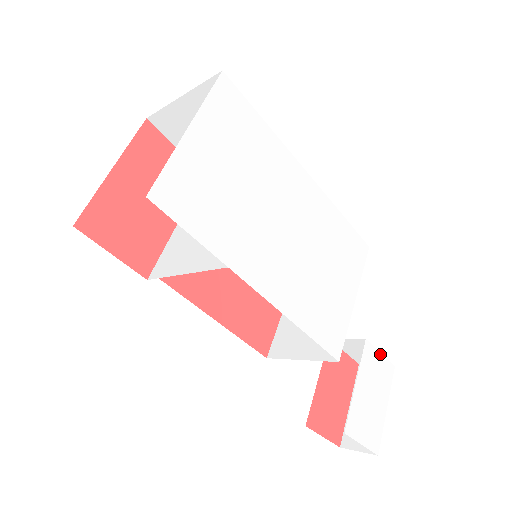
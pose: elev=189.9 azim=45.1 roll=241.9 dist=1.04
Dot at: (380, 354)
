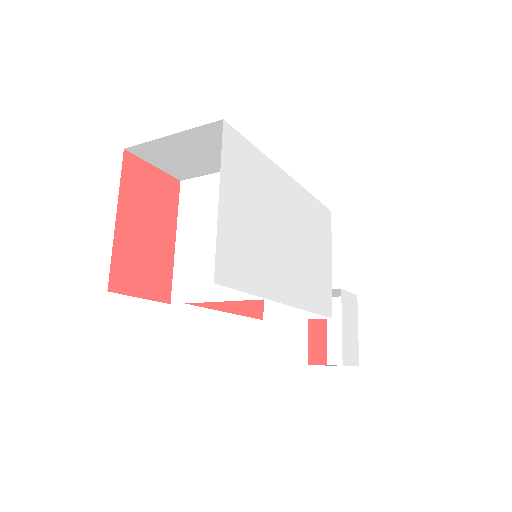
Dot at: (349, 293)
